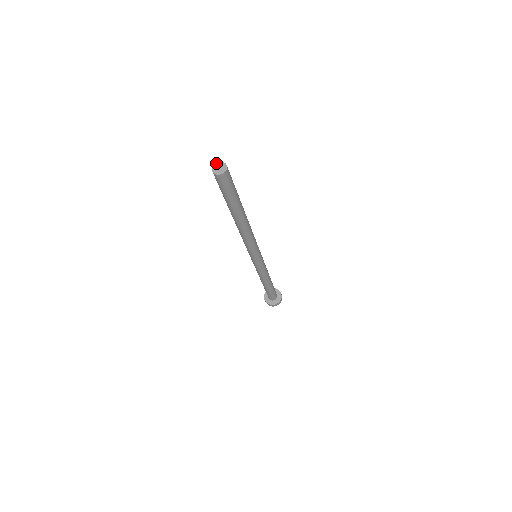
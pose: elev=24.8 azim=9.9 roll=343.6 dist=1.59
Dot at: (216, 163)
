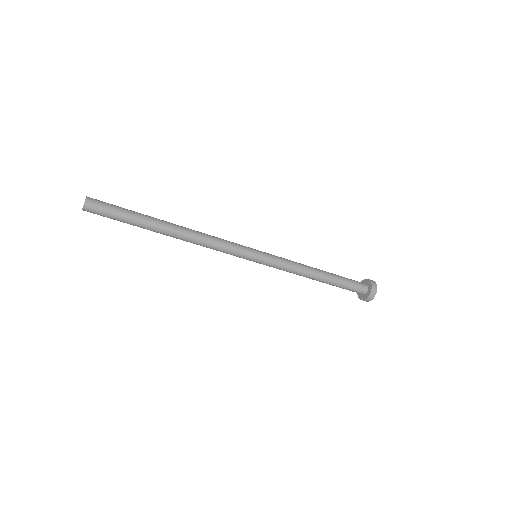
Dot at: occluded
